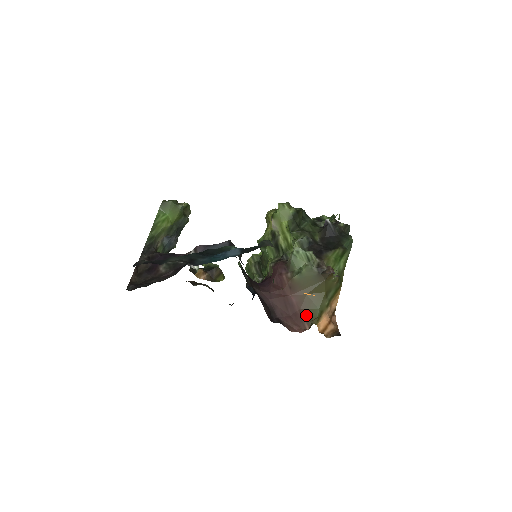
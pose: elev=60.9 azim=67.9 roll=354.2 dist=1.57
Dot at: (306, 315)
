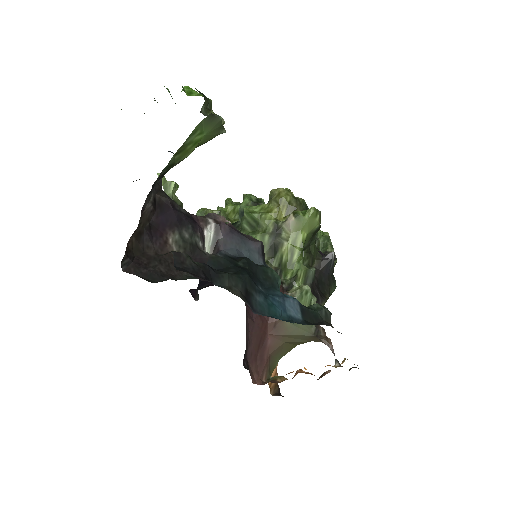
Dot at: (270, 363)
